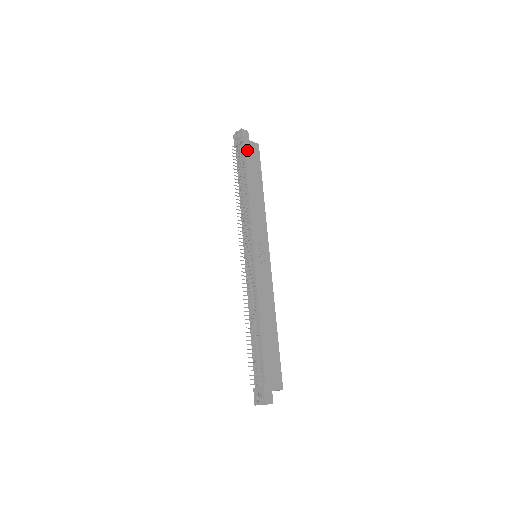
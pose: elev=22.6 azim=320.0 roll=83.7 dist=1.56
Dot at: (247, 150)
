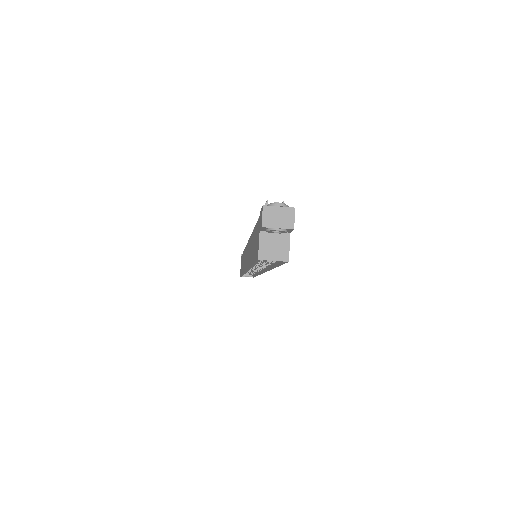
Dot at: occluded
